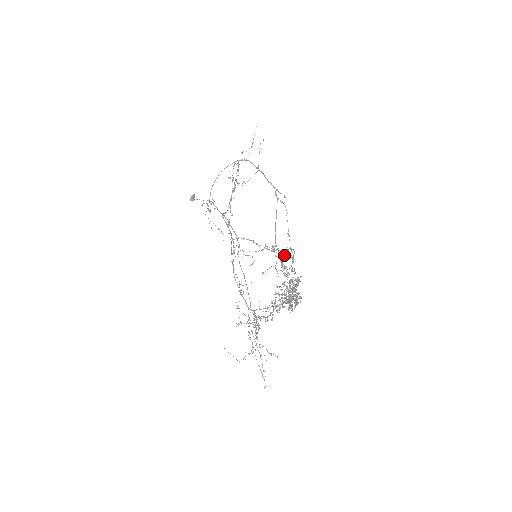
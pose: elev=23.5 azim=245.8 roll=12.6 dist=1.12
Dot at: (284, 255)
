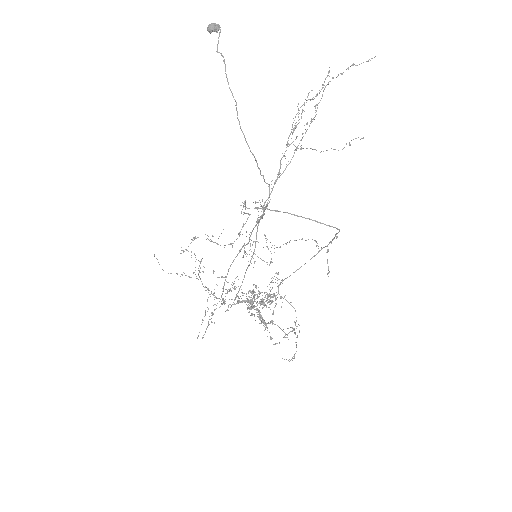
Dot at: (271, 247)
